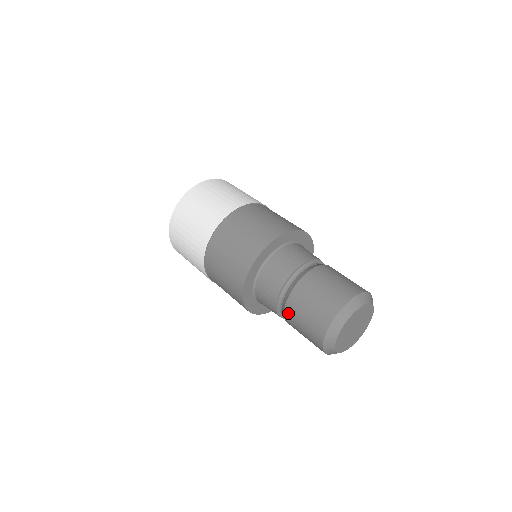
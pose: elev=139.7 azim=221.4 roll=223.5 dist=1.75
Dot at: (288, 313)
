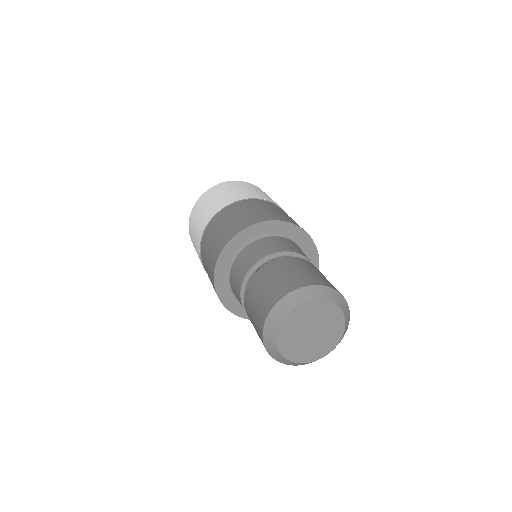
Dot at: (246, 298)
